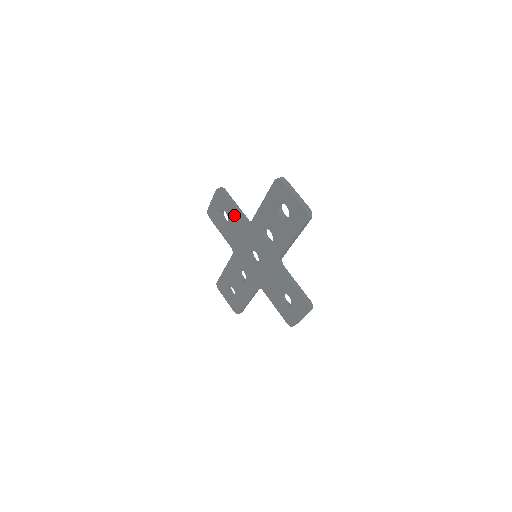
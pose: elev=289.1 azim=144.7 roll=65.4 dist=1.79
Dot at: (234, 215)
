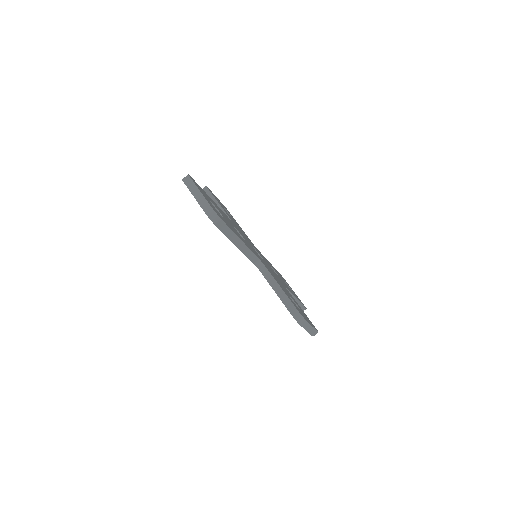
Dot at: occluded
